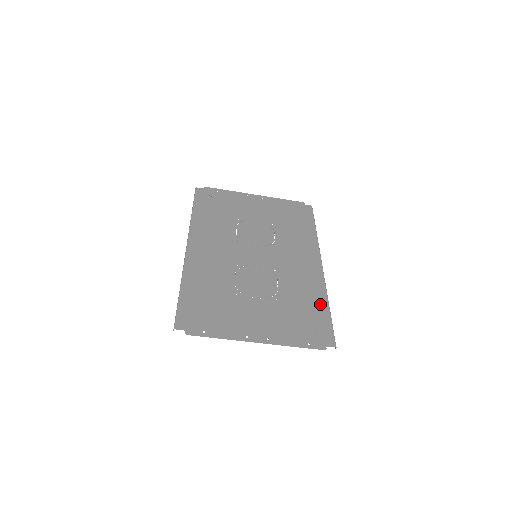
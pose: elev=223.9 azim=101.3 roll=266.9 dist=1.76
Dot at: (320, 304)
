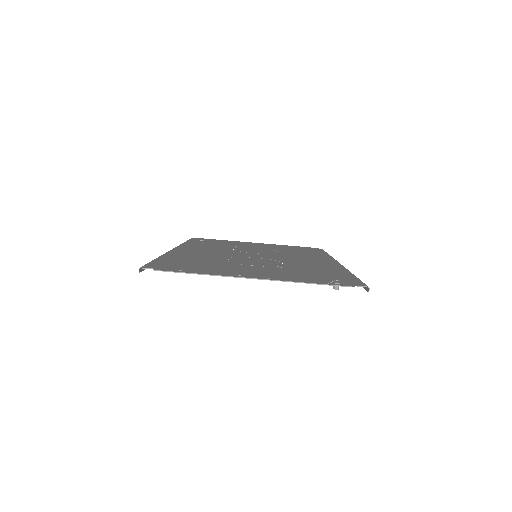
Dot at: (340, 272)
